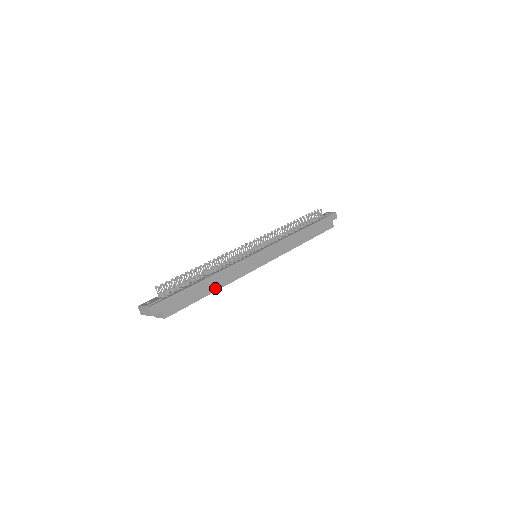
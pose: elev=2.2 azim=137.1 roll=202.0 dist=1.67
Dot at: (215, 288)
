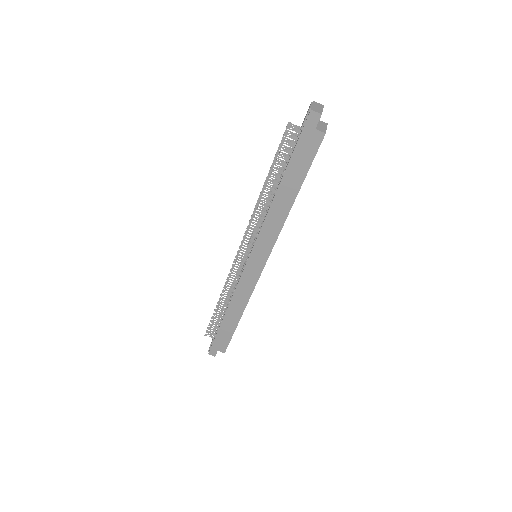
Dot at: (238, 316)
